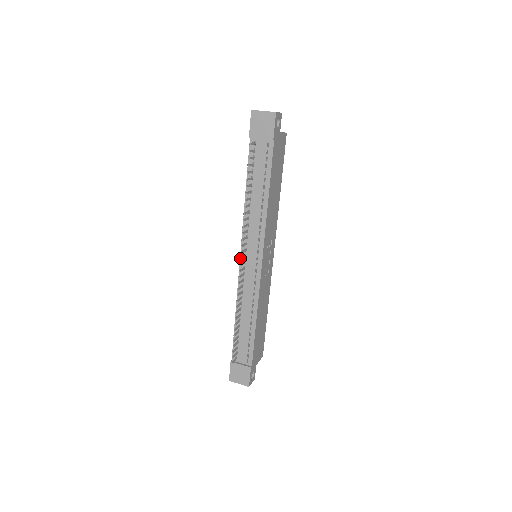
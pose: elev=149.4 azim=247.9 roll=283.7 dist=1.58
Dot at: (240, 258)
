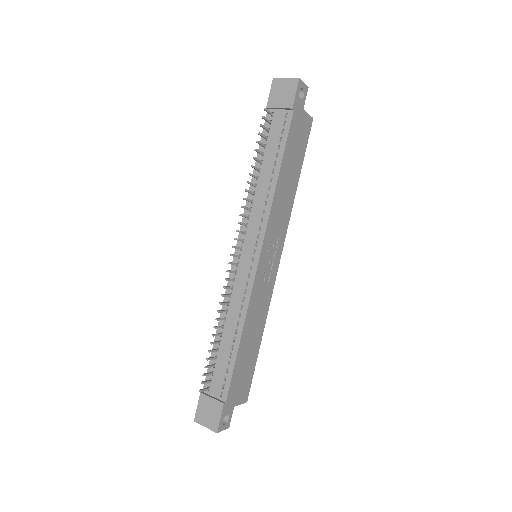
Dot at: (233, 246)
